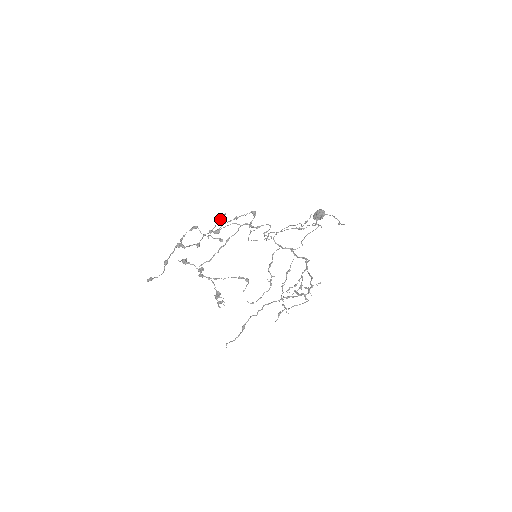
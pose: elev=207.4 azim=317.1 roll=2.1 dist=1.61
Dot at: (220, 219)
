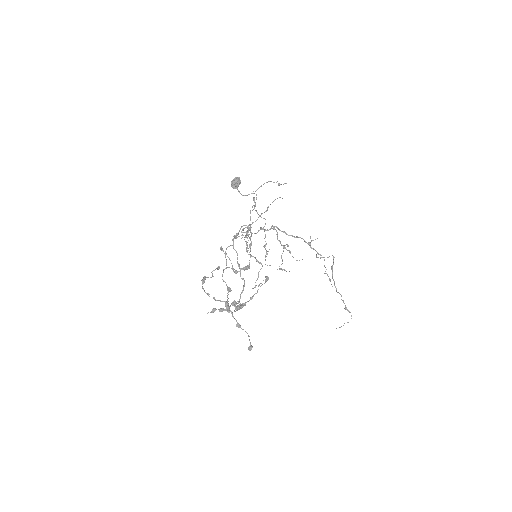
Dot at: occluded
